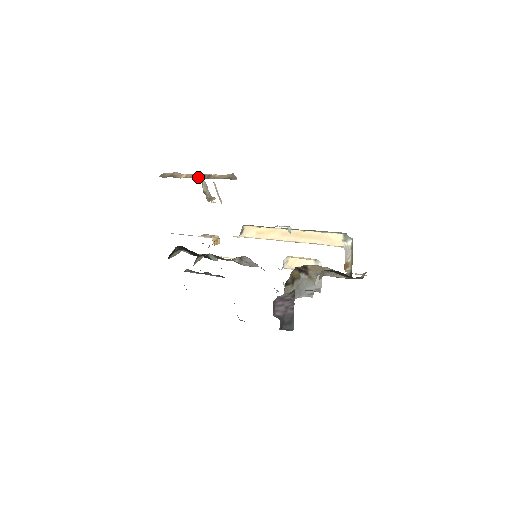
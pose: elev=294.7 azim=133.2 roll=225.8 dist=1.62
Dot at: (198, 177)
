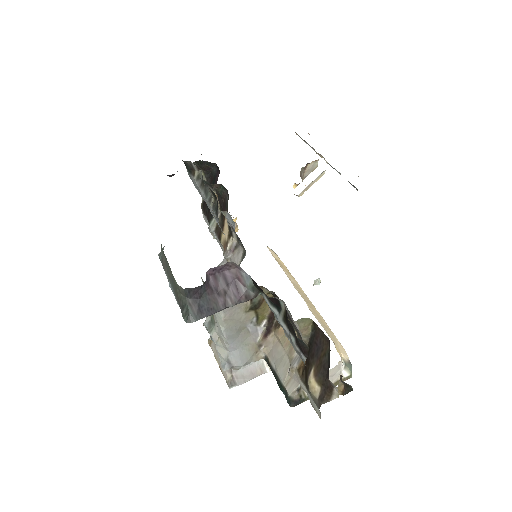
Dot at: occluded
